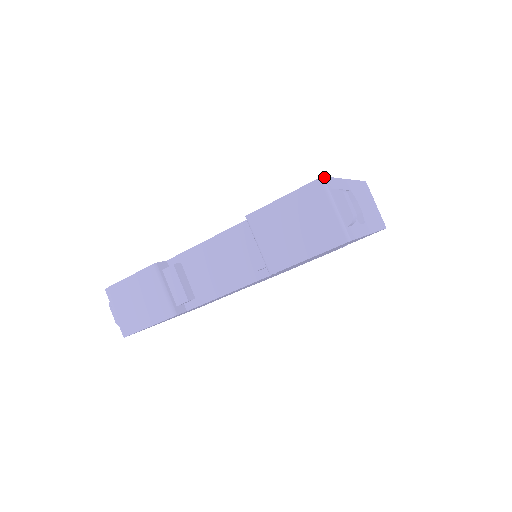
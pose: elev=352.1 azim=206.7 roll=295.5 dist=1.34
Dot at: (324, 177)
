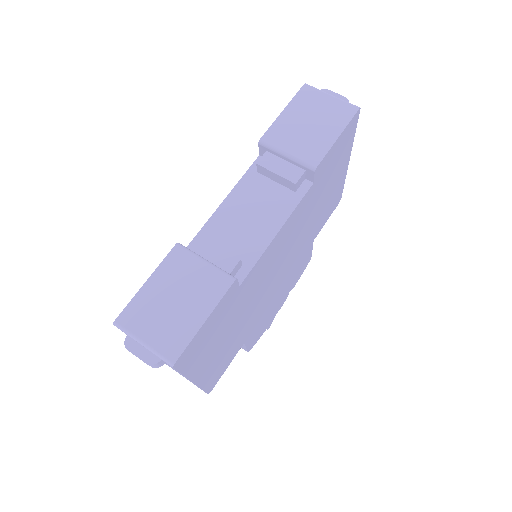
Dot at: (306, 86)
